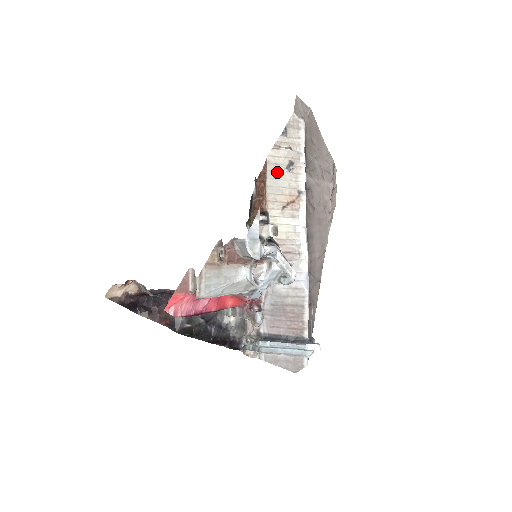
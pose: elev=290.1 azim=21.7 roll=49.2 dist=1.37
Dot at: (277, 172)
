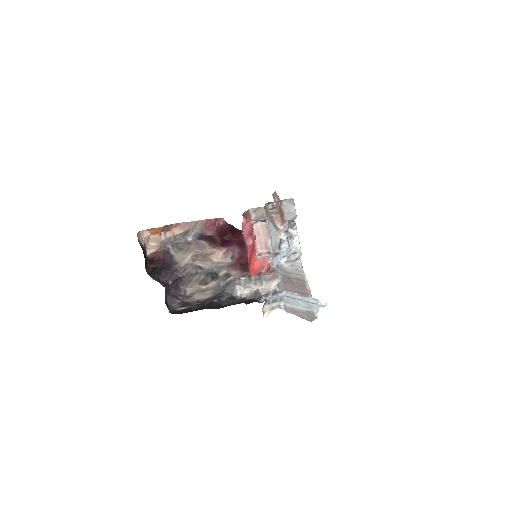
Dot at: occluded
